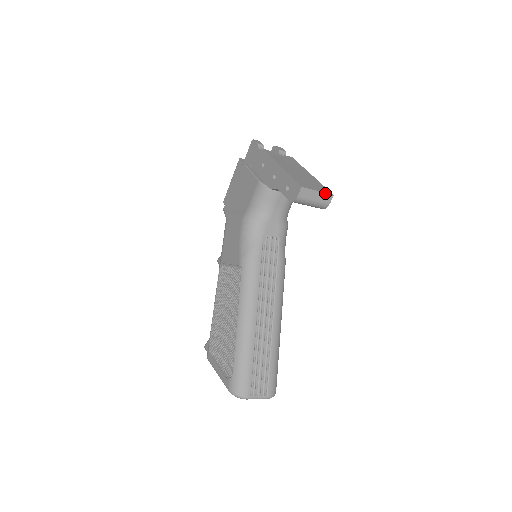
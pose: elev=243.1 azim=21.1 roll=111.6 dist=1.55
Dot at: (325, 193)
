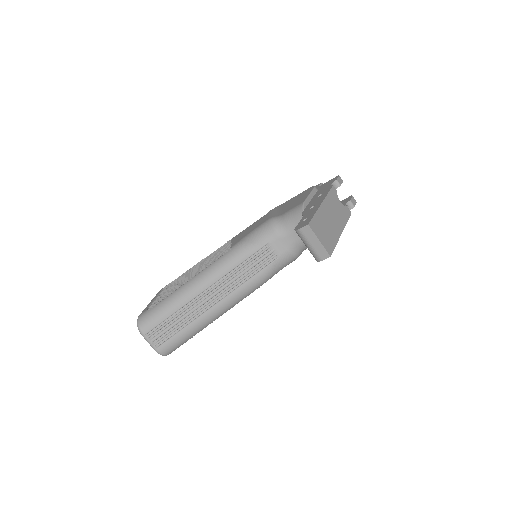
Dot at: (324, 248)
